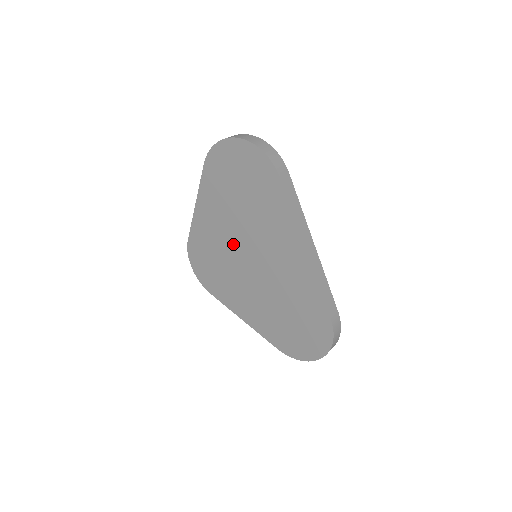
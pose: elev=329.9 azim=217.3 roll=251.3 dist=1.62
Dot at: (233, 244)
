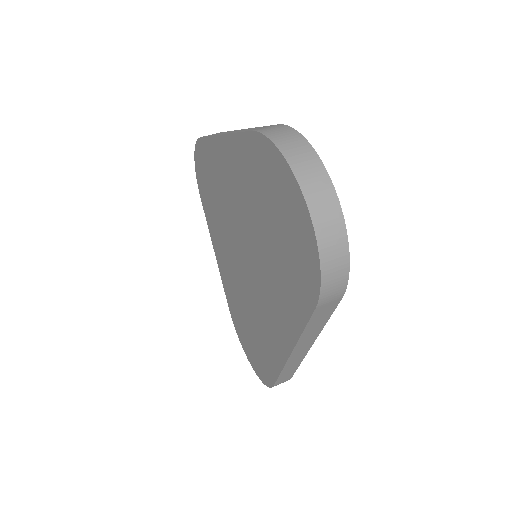
Dot at: (237, 226)
